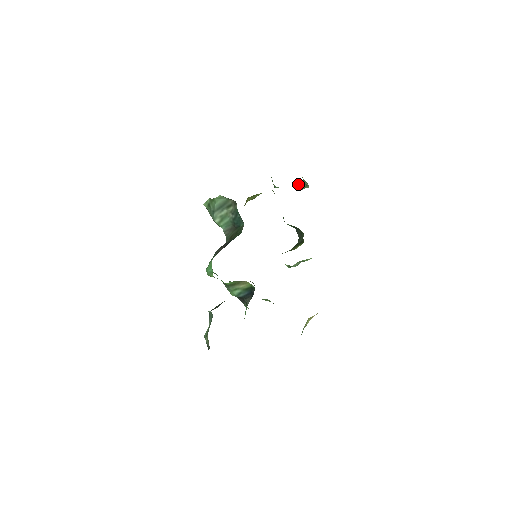
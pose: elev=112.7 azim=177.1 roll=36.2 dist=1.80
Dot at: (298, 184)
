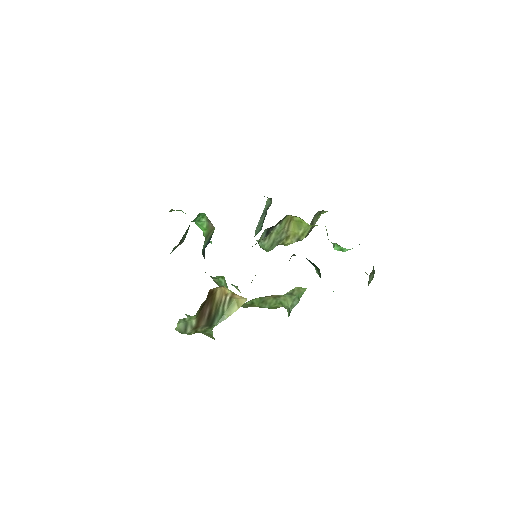
Dot at: (369, 276)
